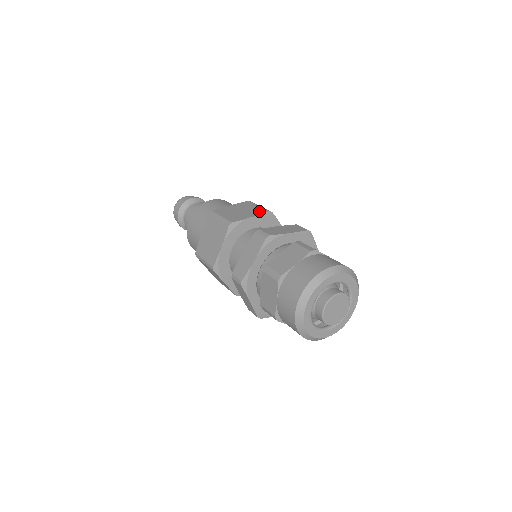
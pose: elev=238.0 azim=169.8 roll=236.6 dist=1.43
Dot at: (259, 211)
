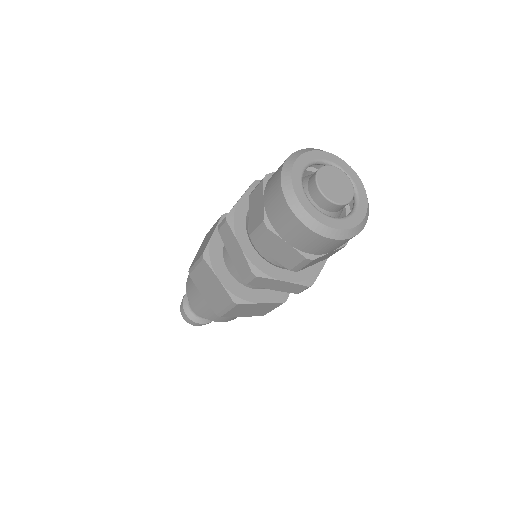
Dot at: (215, 225)
